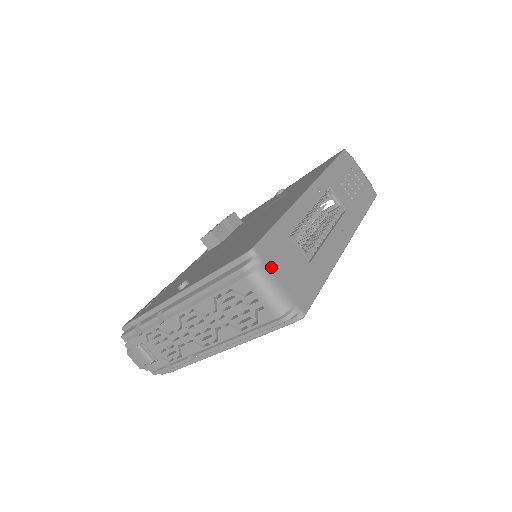
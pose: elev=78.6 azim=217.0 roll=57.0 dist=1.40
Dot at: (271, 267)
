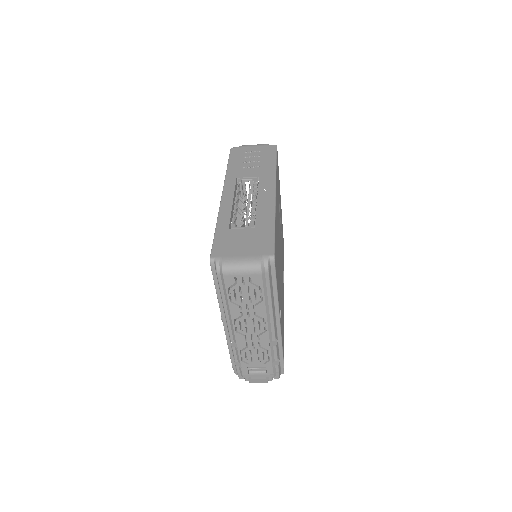
Dot at: (230, 255)
